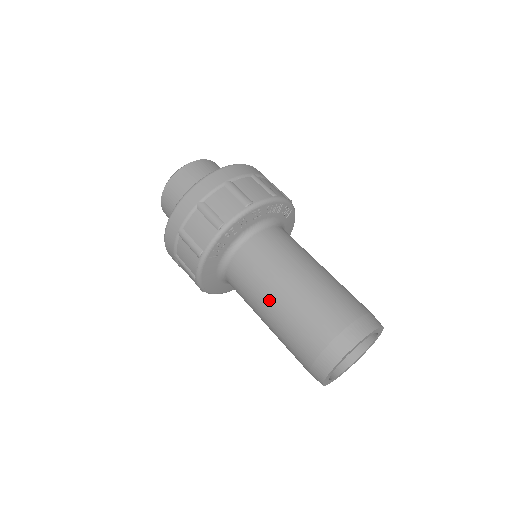
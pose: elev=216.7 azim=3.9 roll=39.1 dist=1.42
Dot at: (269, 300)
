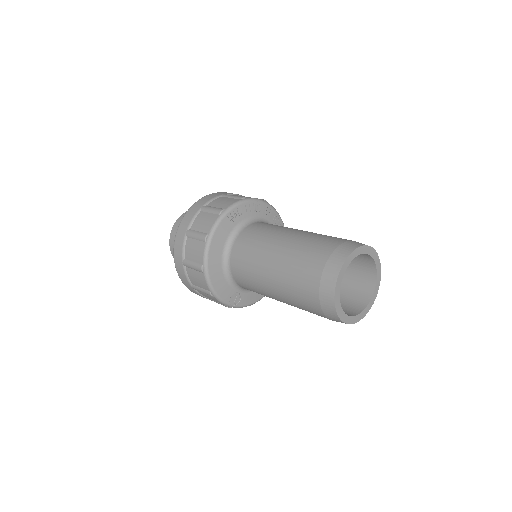
Dot at: (281, 238)
